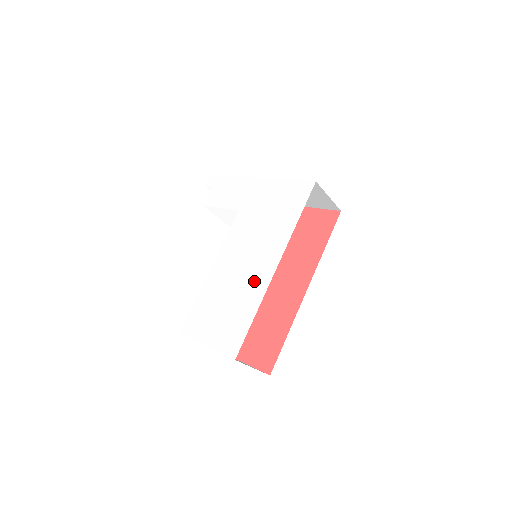
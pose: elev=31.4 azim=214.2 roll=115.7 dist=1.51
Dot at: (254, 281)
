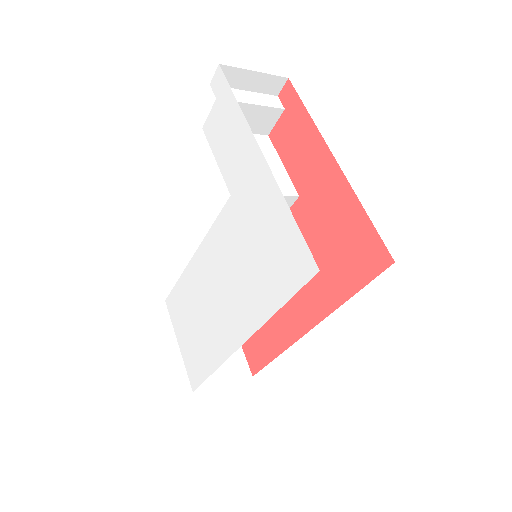
Dot at: (220, 332)
